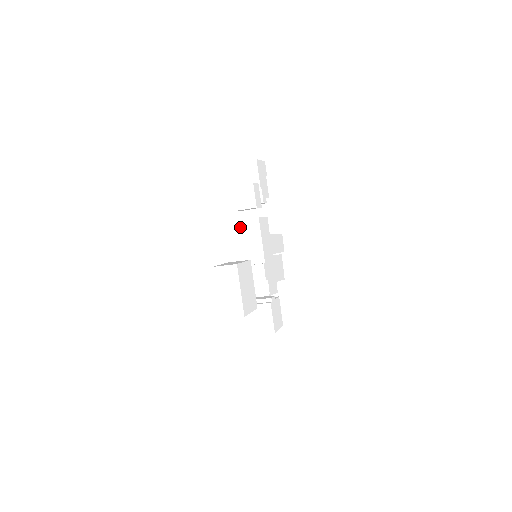
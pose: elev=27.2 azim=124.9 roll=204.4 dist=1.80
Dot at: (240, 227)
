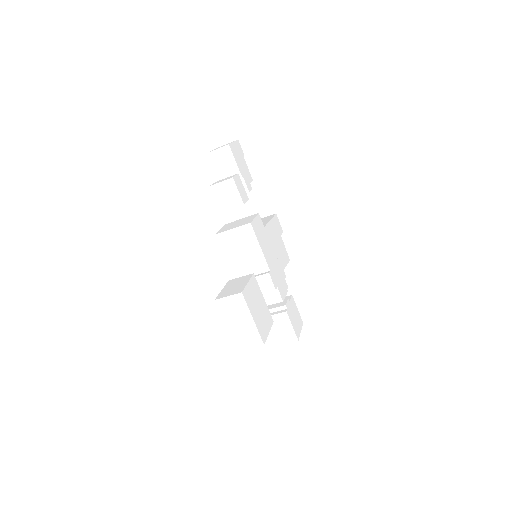
Dot at: (232, 237)
